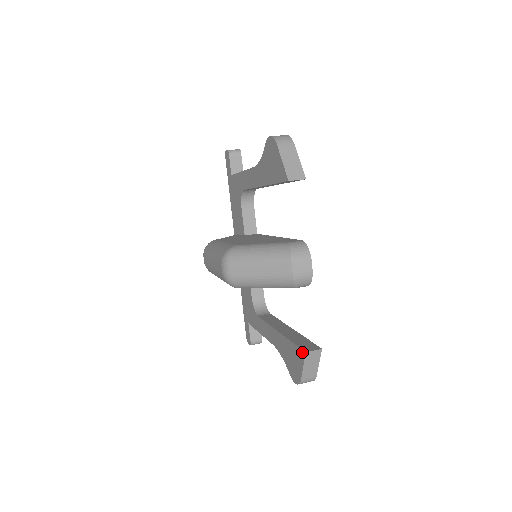
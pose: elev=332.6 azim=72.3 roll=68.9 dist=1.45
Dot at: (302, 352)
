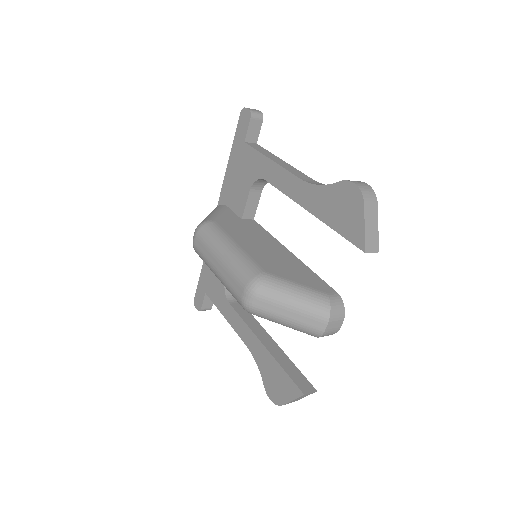
Dot at: (299, 391)
